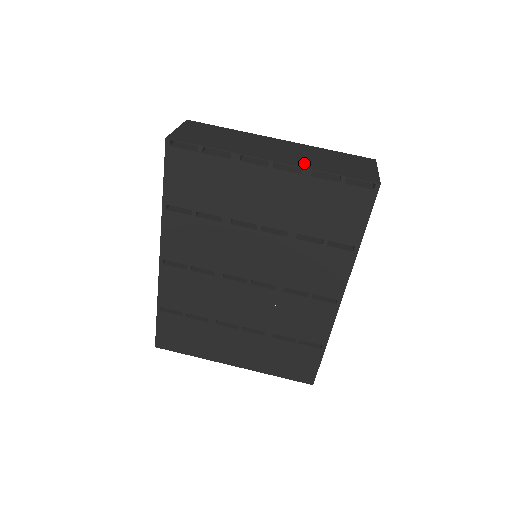
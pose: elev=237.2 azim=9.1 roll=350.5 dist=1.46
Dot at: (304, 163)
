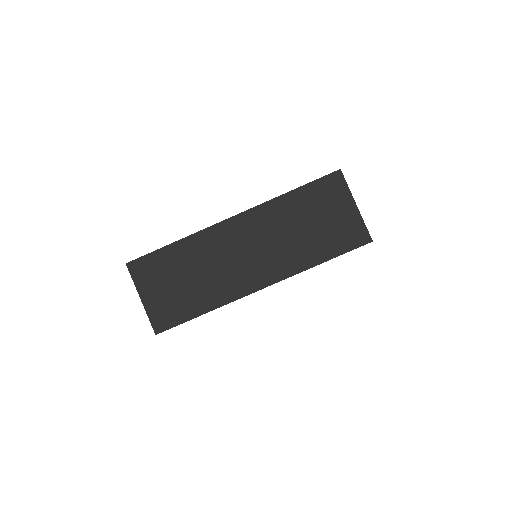
Dot at: (289, 263)
